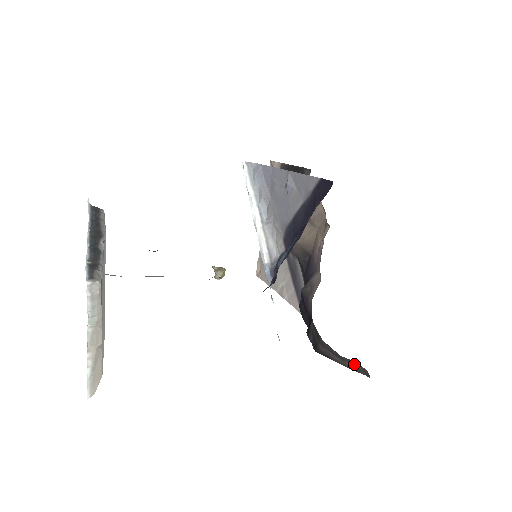
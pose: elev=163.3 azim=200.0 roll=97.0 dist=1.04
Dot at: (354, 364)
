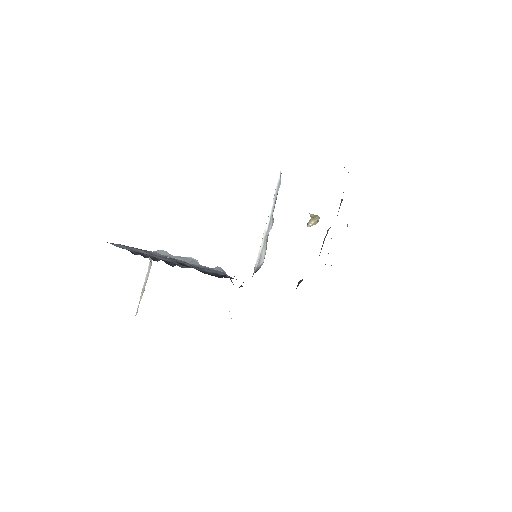
Dot at: occluded
